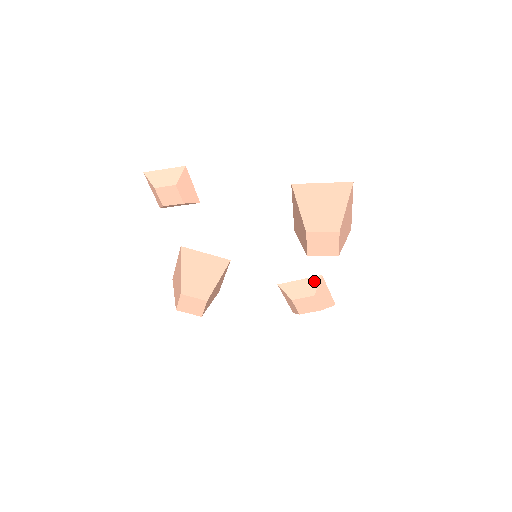
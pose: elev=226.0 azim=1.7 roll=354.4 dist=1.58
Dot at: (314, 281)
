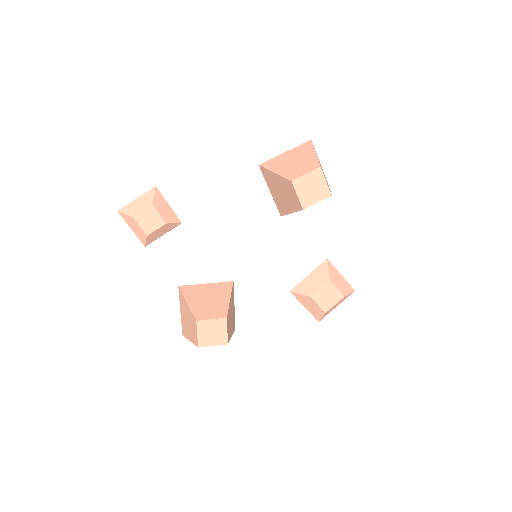
Dot at: (323, 268)
